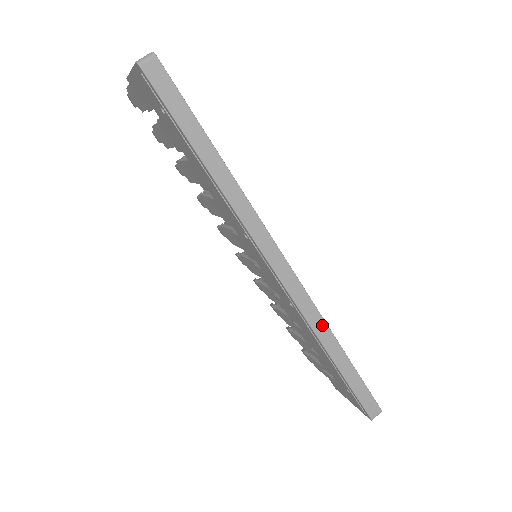
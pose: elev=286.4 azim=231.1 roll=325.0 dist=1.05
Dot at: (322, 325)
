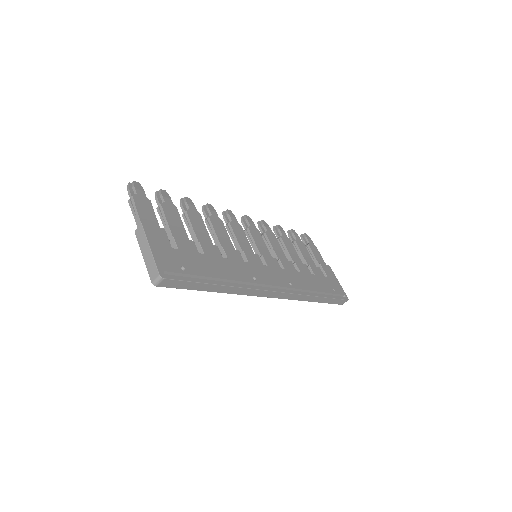
Dot at: (304, 297)
